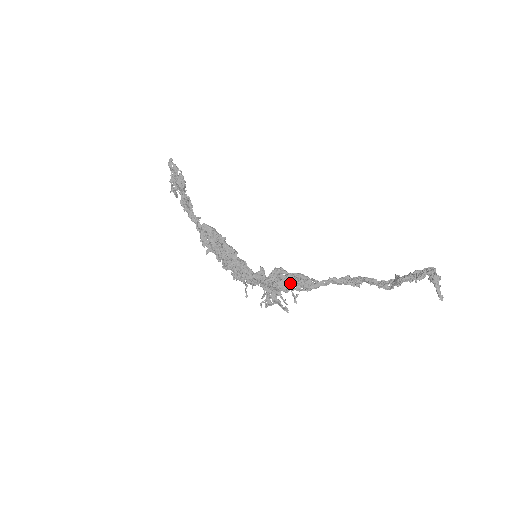
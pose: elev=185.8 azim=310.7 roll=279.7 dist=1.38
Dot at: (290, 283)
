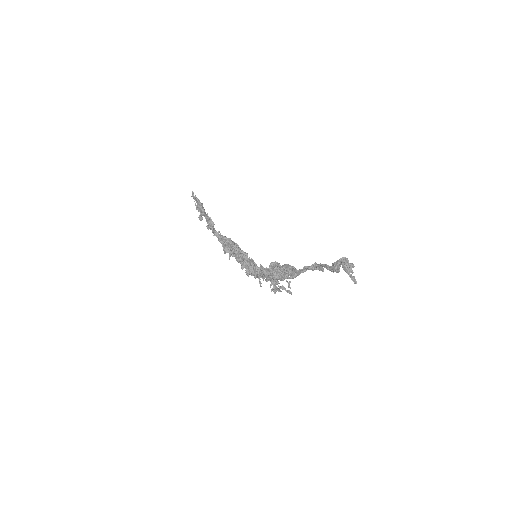
Dot at: (282, 273)
